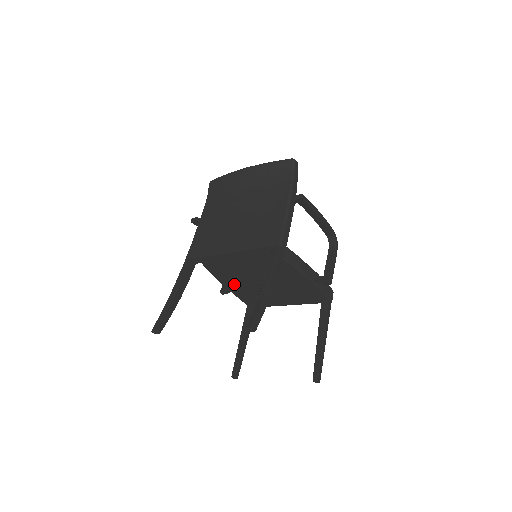
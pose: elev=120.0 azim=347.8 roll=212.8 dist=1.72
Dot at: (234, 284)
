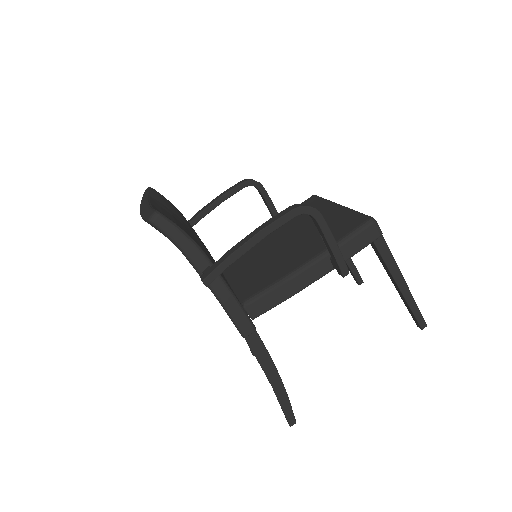
Dot at: occluded
